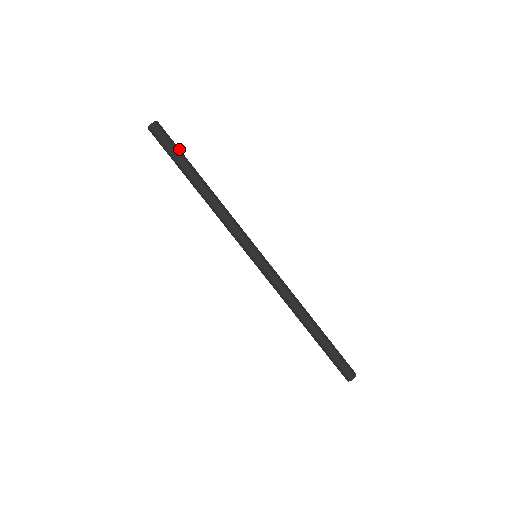
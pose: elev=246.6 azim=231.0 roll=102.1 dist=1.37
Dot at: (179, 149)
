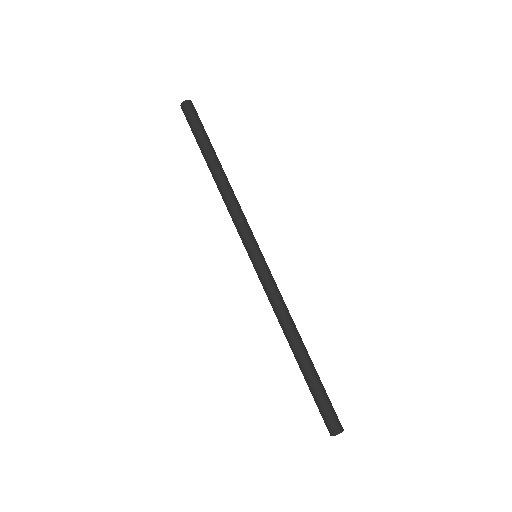
Dot at: (203, 130)
